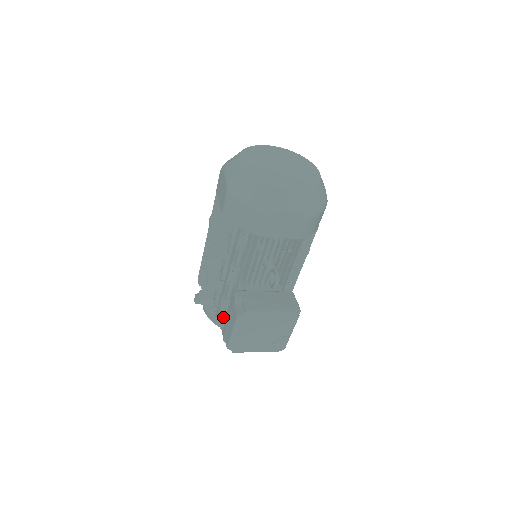
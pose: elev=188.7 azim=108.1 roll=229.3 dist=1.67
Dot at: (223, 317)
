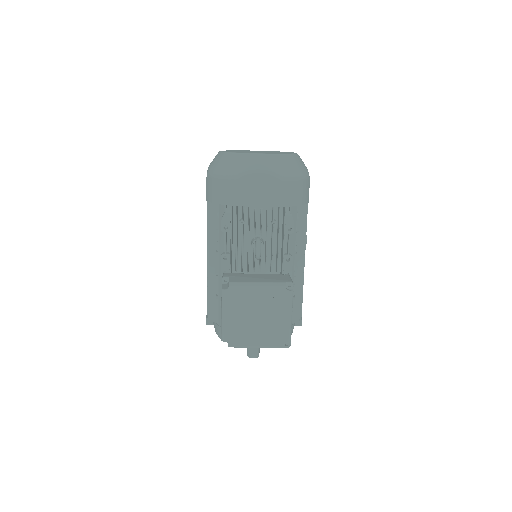
Dot at: occluded
